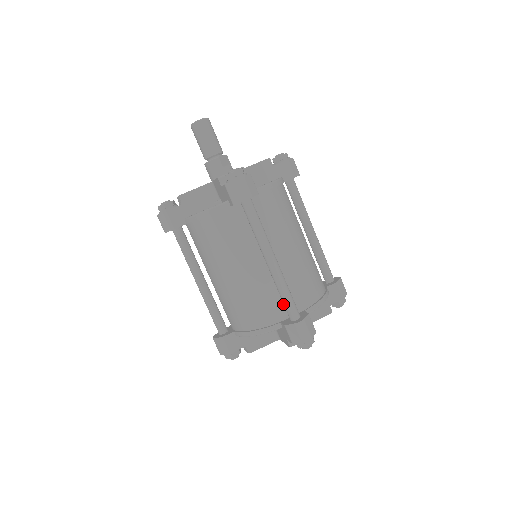
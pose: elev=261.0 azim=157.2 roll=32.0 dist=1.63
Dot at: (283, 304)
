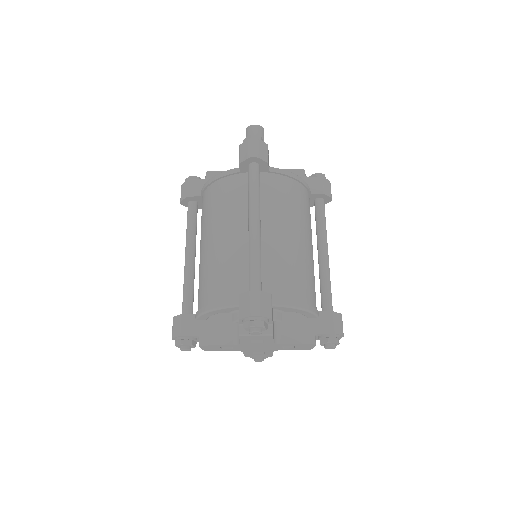
Dot at: occluded
